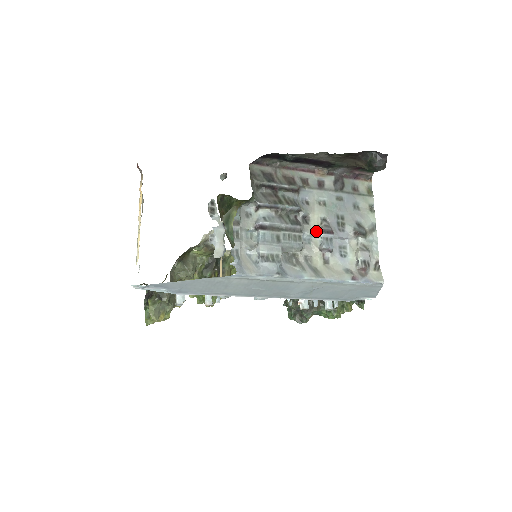
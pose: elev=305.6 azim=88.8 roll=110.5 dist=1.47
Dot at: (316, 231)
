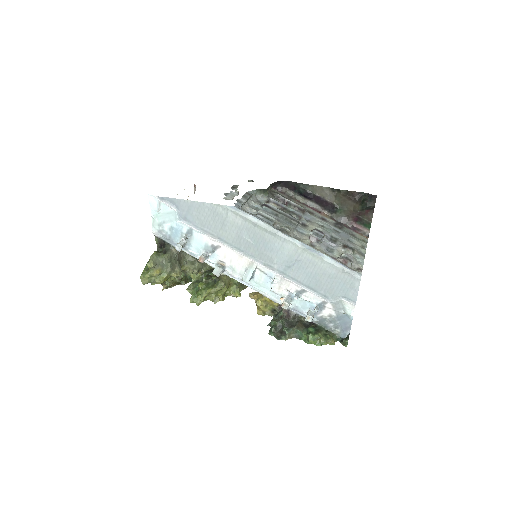
Dot at: (310, 231)
